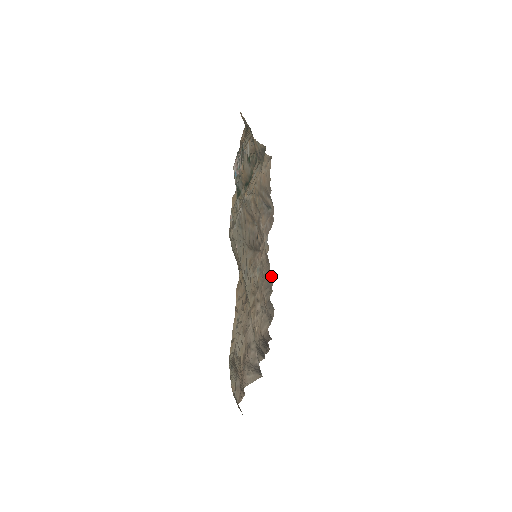
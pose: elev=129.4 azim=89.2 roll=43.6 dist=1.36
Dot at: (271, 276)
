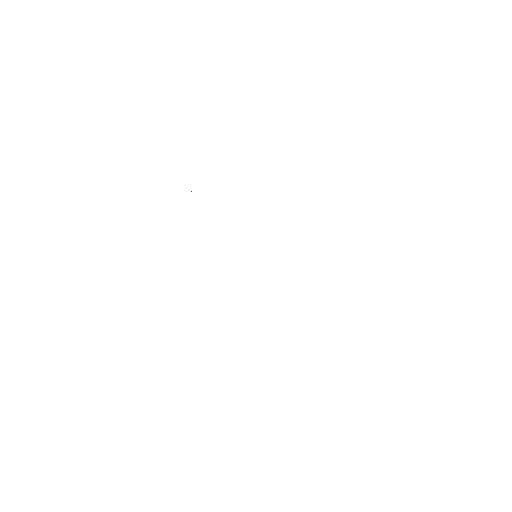
Dot at: occluded
